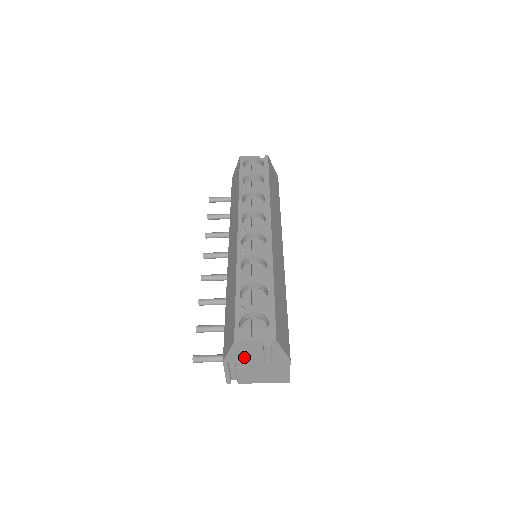
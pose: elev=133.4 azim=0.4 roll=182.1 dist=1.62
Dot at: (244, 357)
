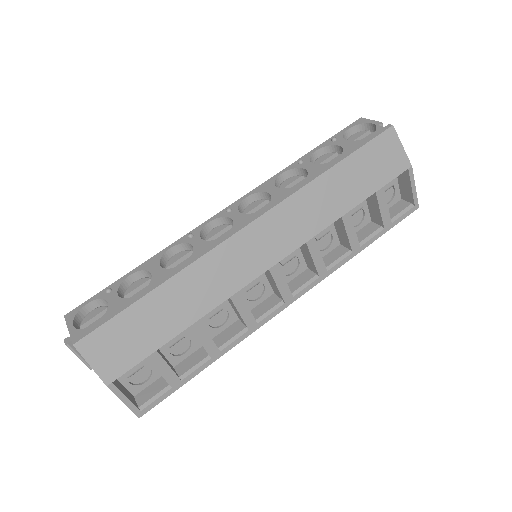
Dot at: occluded
